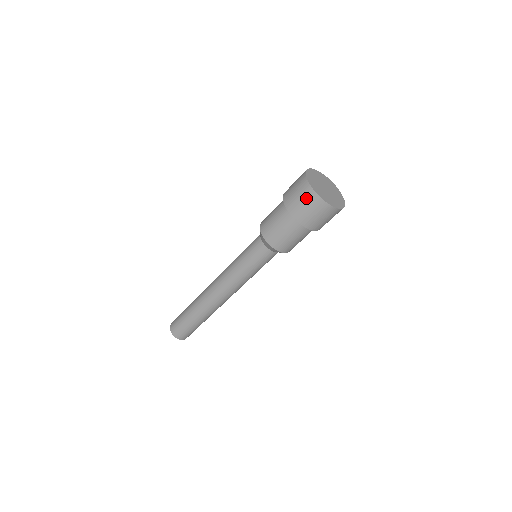
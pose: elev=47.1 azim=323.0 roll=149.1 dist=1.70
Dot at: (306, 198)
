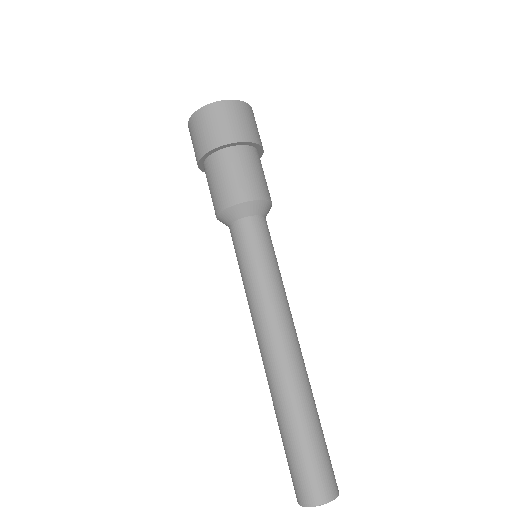
Dot at: (204, 121)
